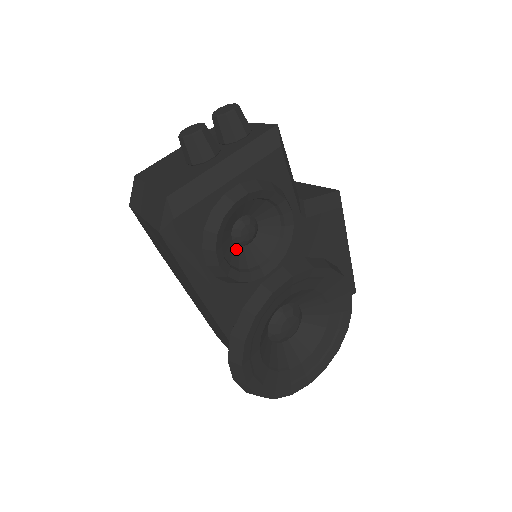
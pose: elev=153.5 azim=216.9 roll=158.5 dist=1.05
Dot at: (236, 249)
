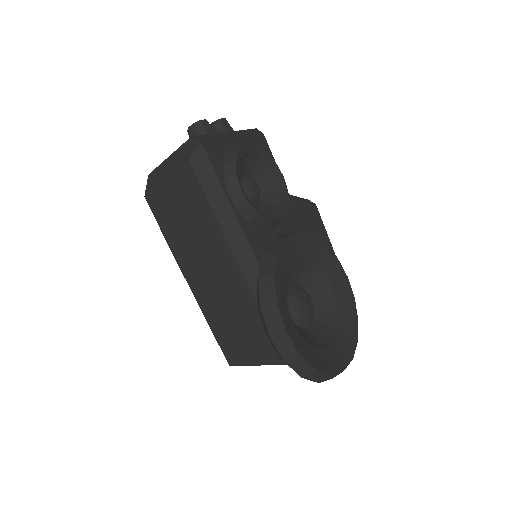
Dot at: occluded
